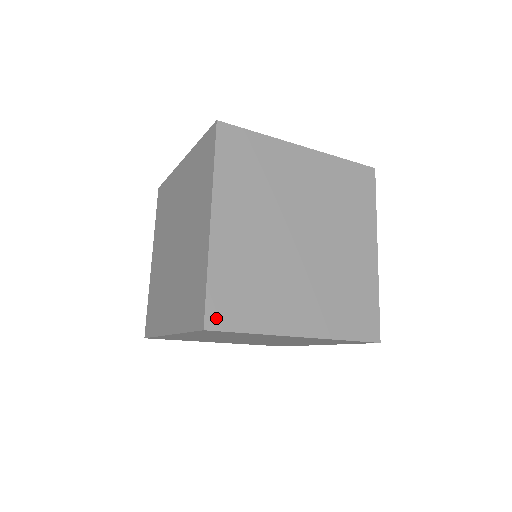
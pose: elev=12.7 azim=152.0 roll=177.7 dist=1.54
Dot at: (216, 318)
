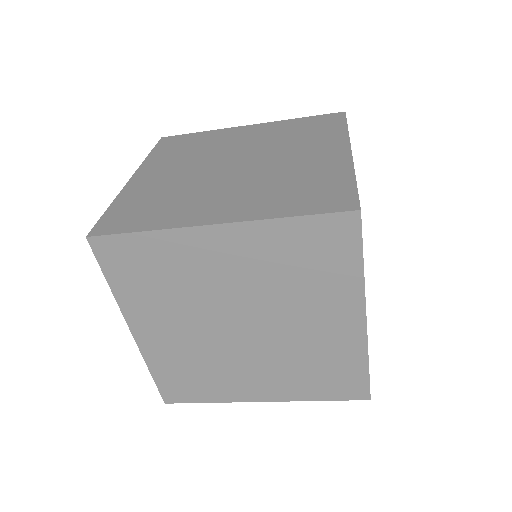
Dot at: occluded
